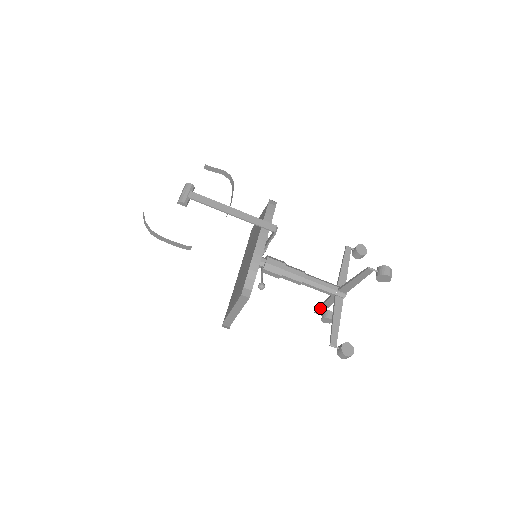
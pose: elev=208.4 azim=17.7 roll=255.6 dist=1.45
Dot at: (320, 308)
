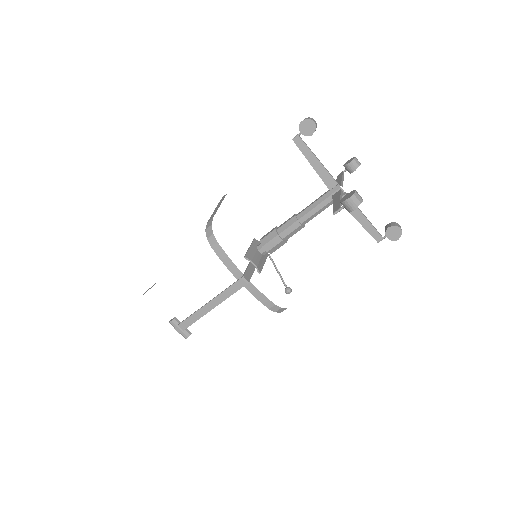
Dot at: occluded
